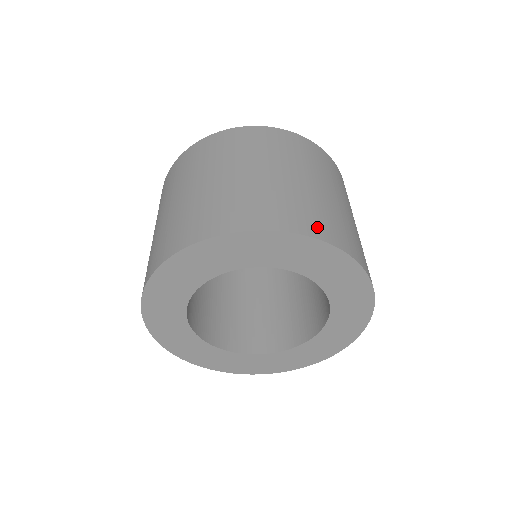
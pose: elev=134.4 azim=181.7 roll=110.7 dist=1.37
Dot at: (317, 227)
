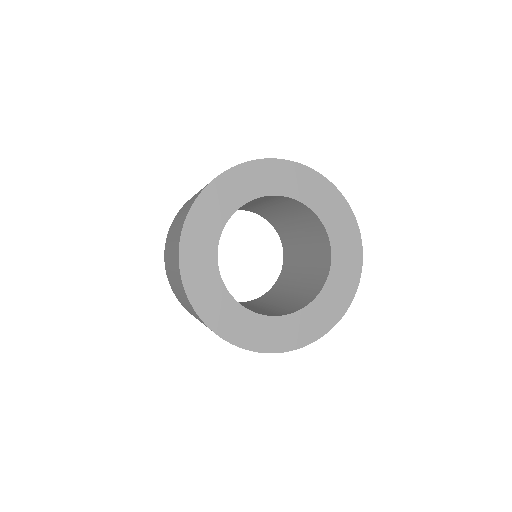
Dot at: occluded
